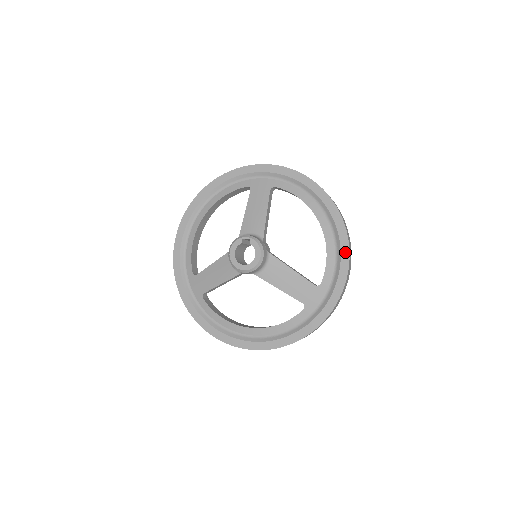
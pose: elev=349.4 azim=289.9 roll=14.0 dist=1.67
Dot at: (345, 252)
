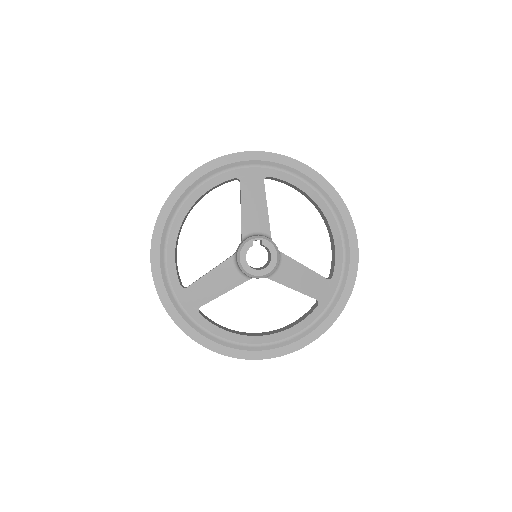
Dot at: (353, 240)
